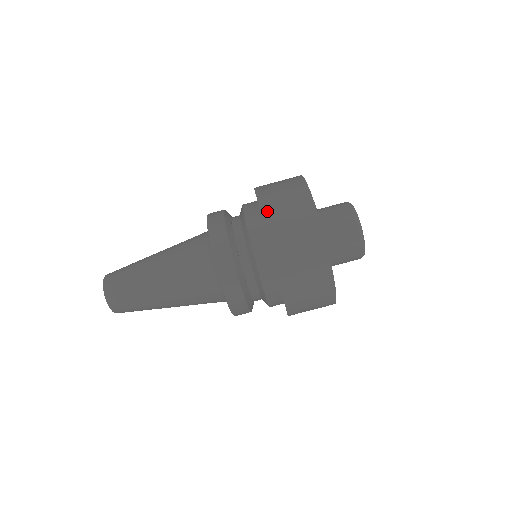
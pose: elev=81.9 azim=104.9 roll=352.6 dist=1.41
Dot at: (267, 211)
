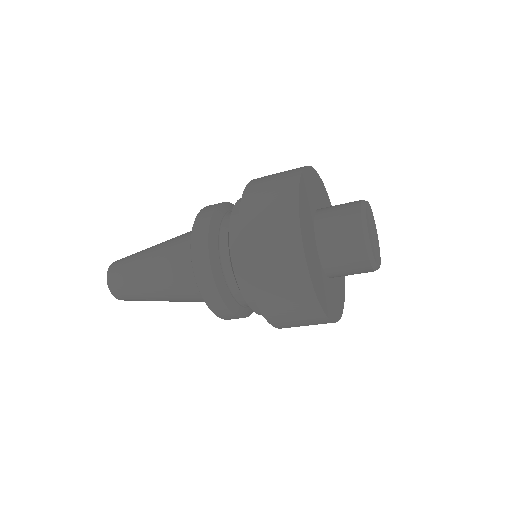
Dot at: (257, 289)
